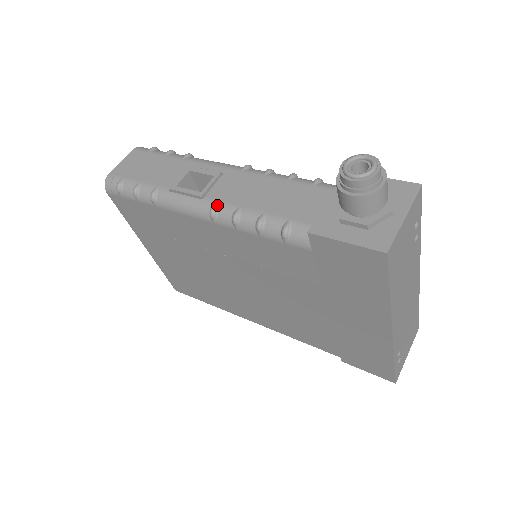
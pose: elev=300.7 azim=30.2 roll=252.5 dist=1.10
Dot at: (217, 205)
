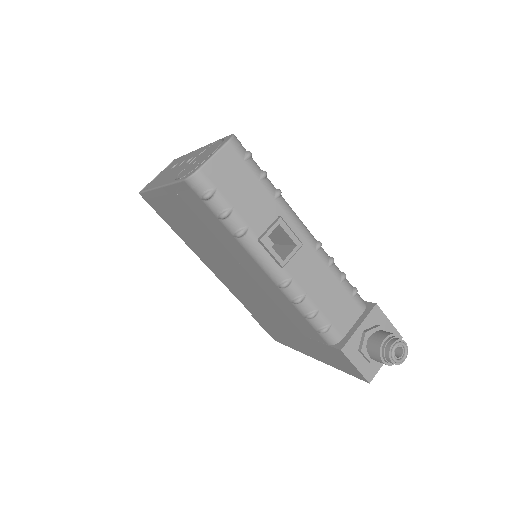
Dot at: (291, 282)
